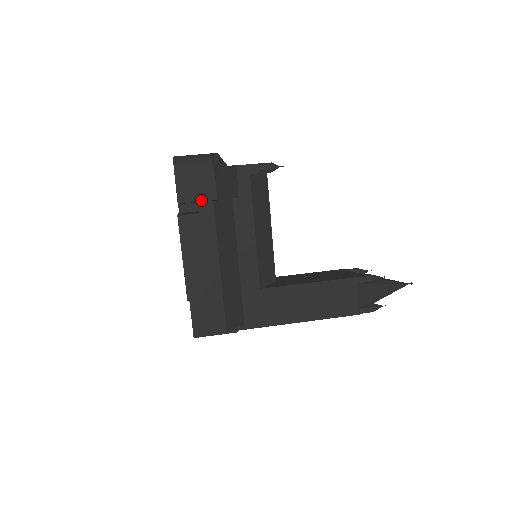
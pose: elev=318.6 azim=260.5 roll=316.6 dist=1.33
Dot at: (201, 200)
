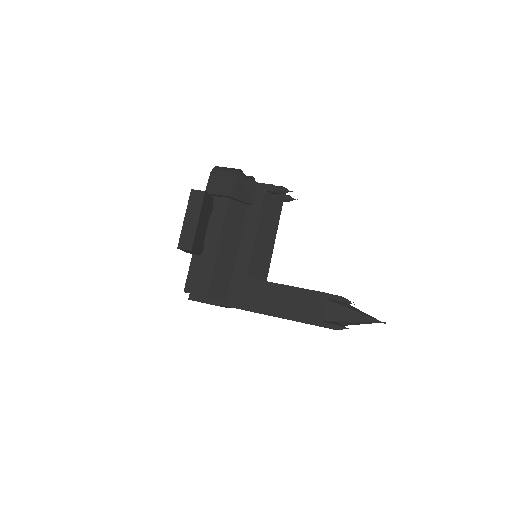
Dot at: (220, 194)
